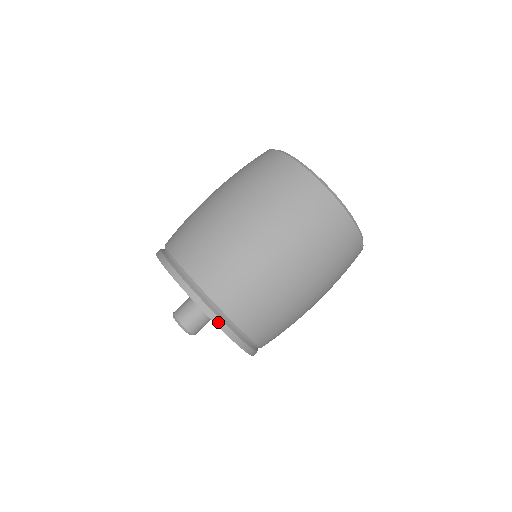
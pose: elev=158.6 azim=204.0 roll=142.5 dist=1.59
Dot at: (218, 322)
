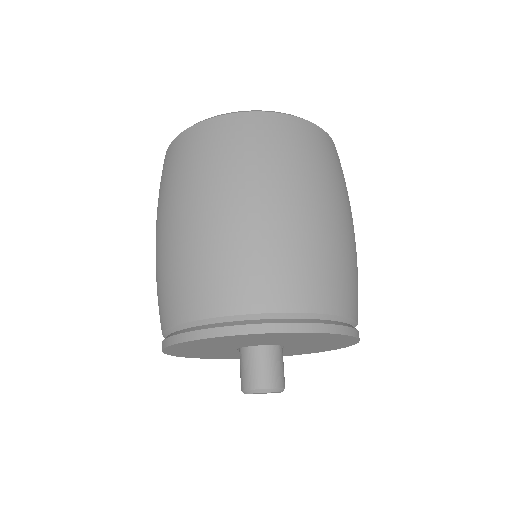
Dot at: (193, 336)
